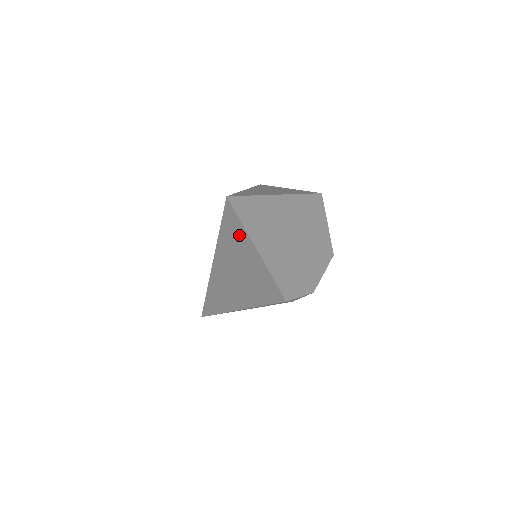
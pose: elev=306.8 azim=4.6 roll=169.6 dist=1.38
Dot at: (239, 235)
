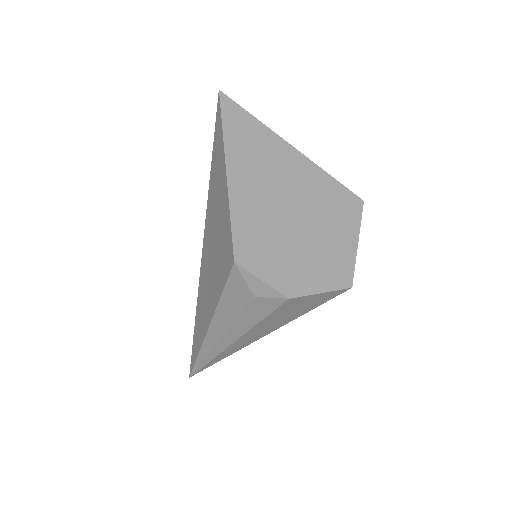
Dot at: (219, 153)
